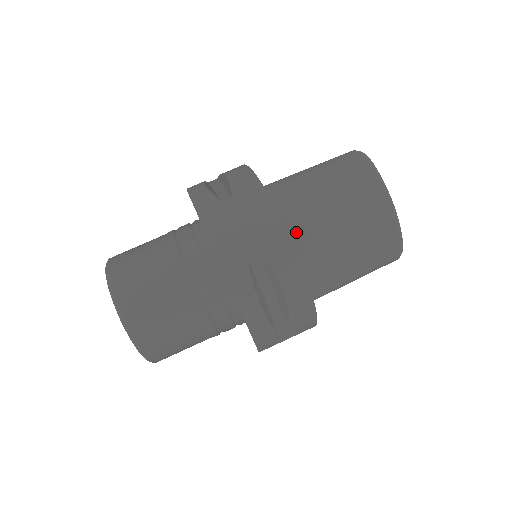
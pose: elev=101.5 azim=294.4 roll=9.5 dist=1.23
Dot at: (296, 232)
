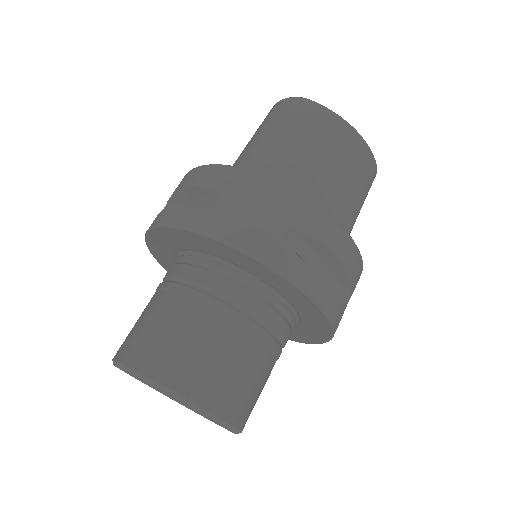
Dot at: occluded
